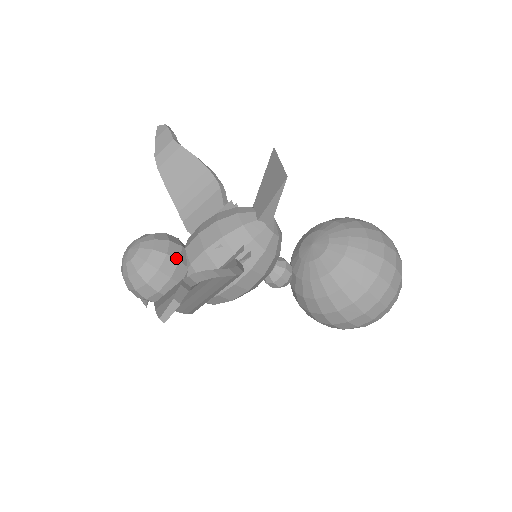
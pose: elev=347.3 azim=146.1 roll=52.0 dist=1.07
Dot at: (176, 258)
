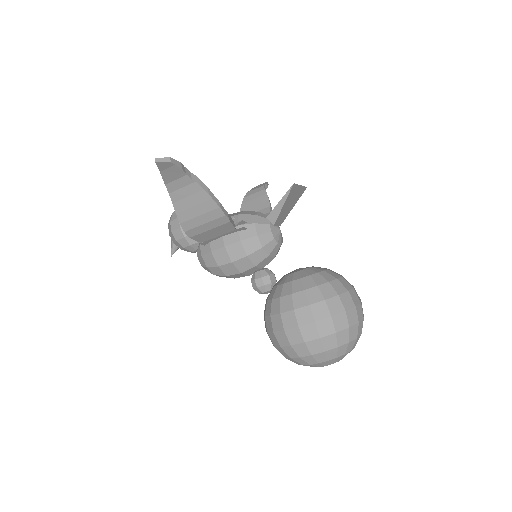
Dot at: occluded
